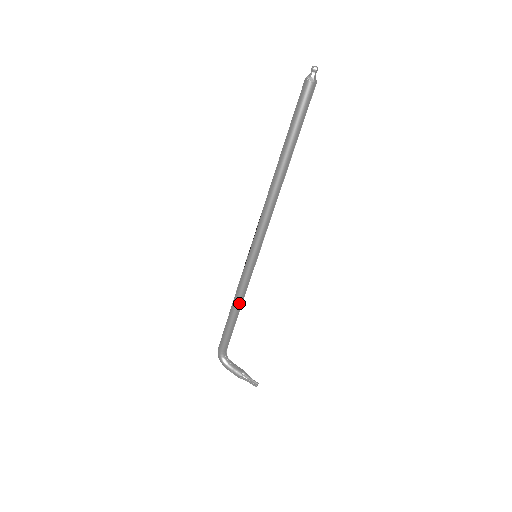
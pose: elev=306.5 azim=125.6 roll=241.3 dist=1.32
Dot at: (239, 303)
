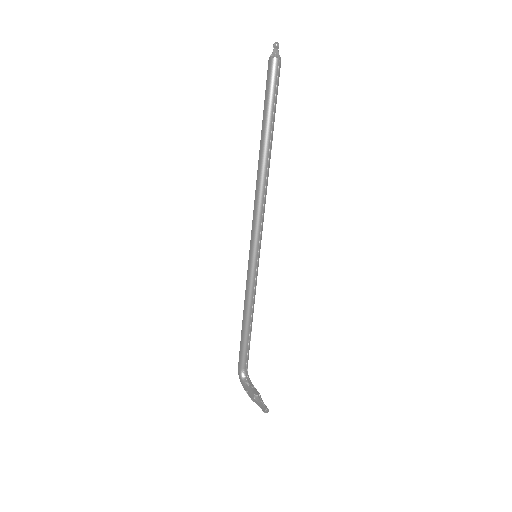
Dot at: (247, 310)
